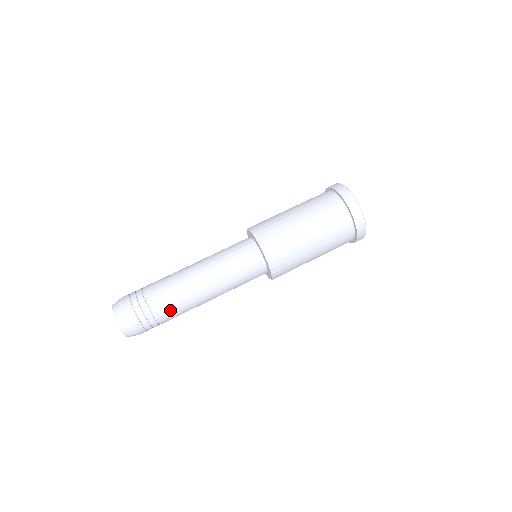
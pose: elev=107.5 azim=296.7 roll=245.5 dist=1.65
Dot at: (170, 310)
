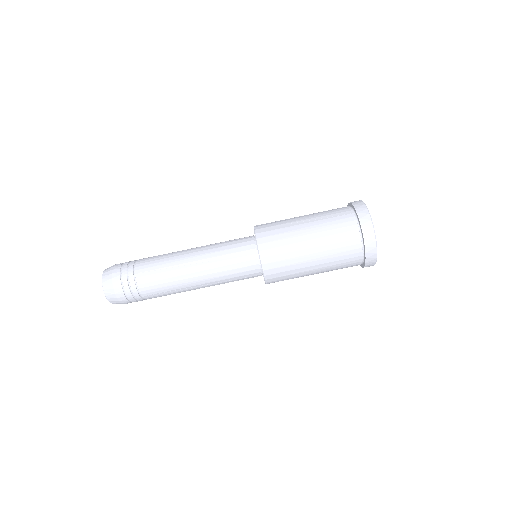
Dot at: occluded
